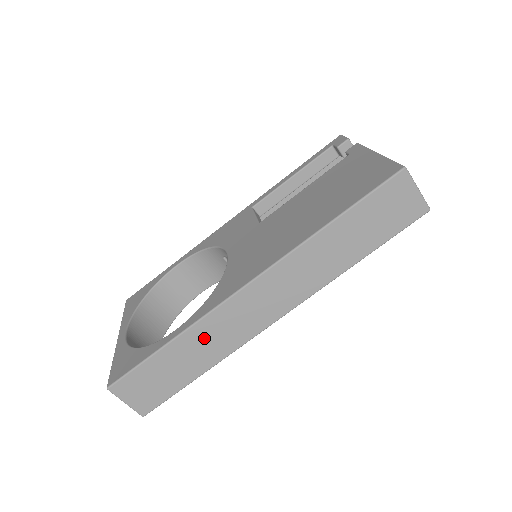
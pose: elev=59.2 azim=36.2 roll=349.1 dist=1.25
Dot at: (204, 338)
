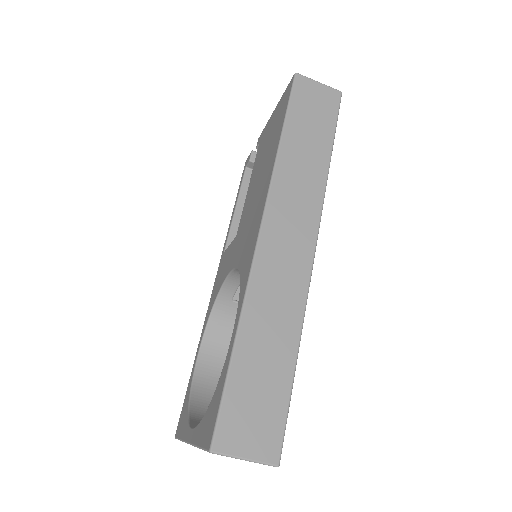
Dot at: (266, 310)
